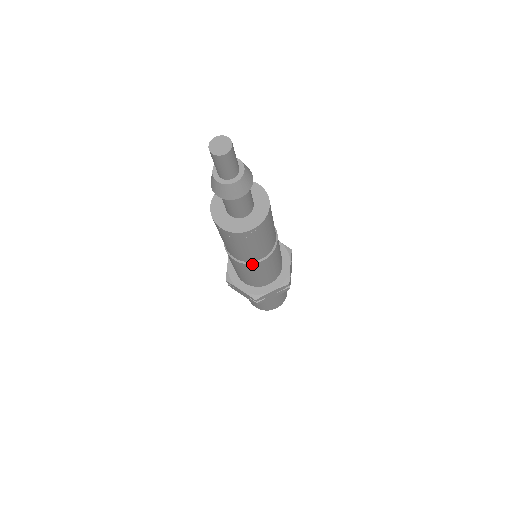
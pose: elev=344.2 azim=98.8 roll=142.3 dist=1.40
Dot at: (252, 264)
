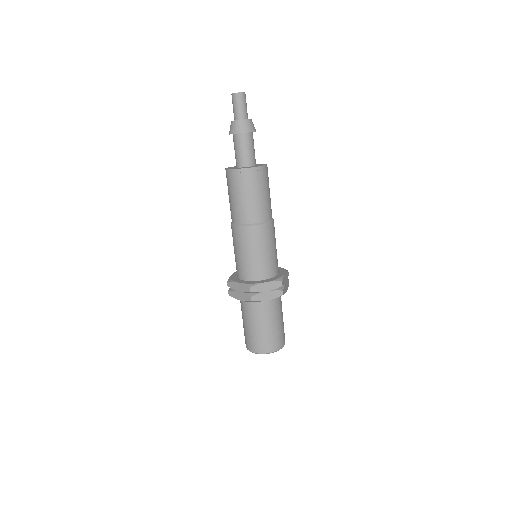
Dot at: (250, 227)
